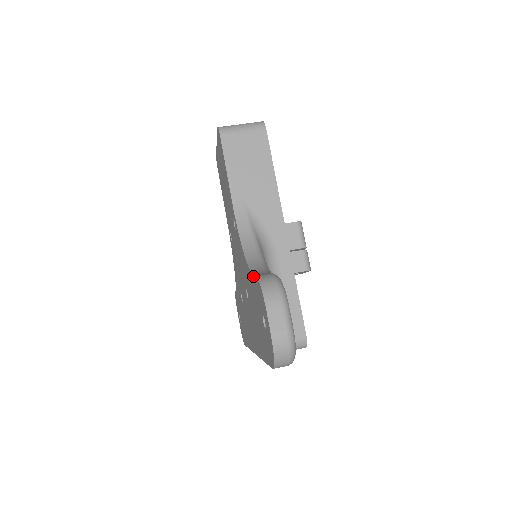
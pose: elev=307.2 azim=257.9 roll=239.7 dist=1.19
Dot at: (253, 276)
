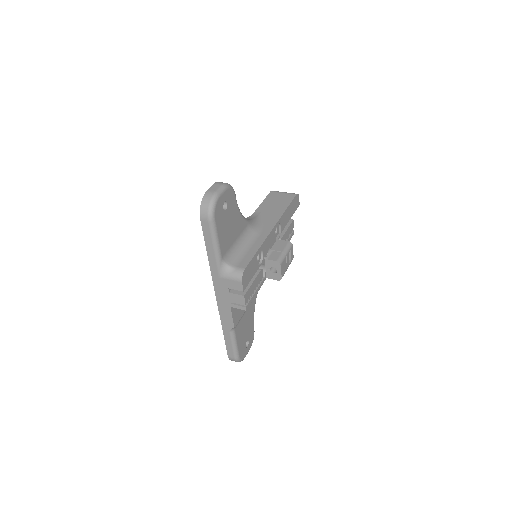
Dot at: occluded
